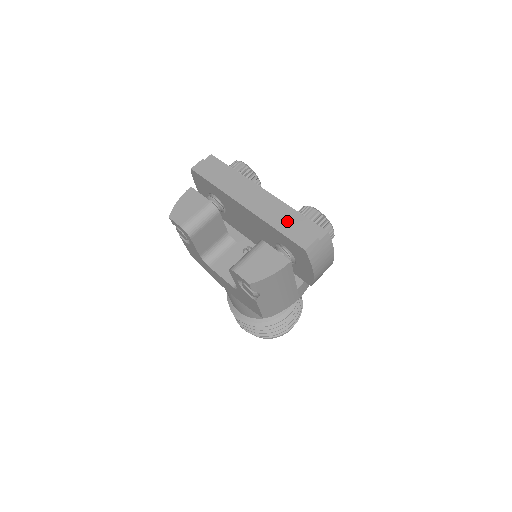
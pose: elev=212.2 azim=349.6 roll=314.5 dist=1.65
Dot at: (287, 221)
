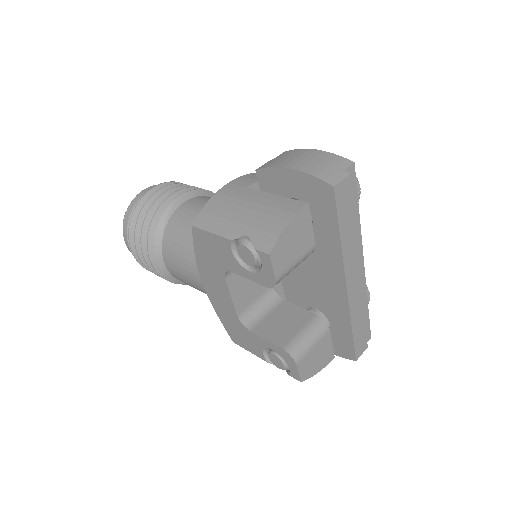
Dot at: (362, 322)
